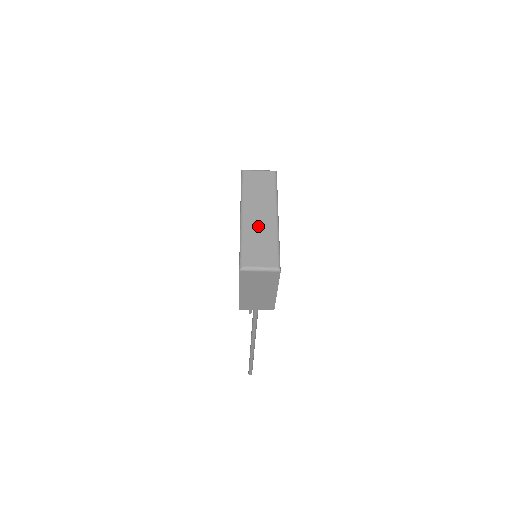
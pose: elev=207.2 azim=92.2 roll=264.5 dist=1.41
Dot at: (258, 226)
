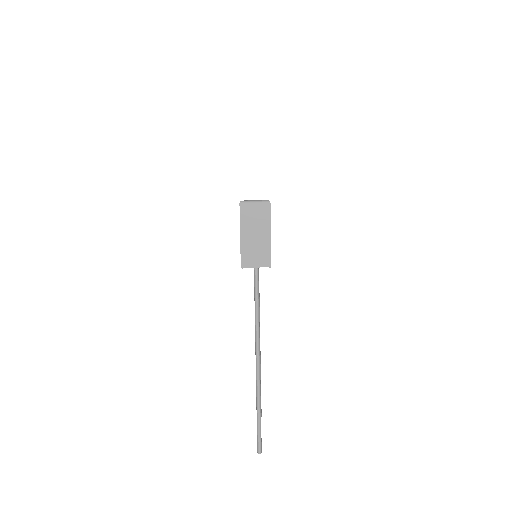
Dot at: occluded
